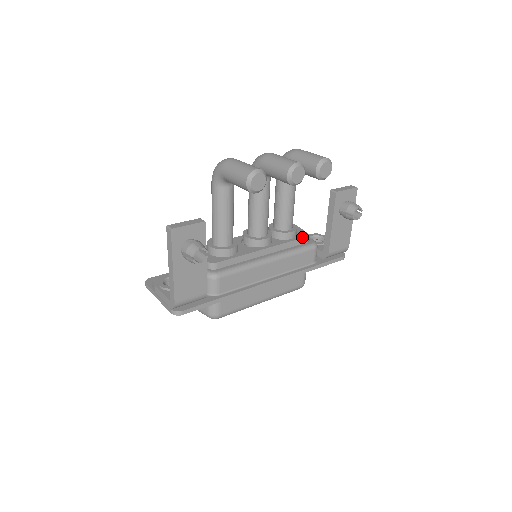
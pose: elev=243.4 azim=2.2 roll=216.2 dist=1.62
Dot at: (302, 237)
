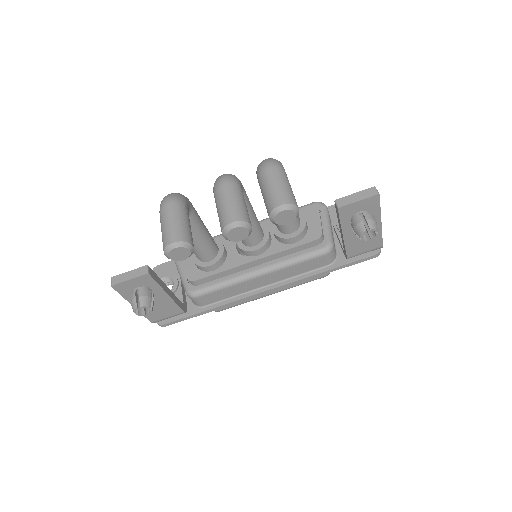
Dot at: (309, 240)
